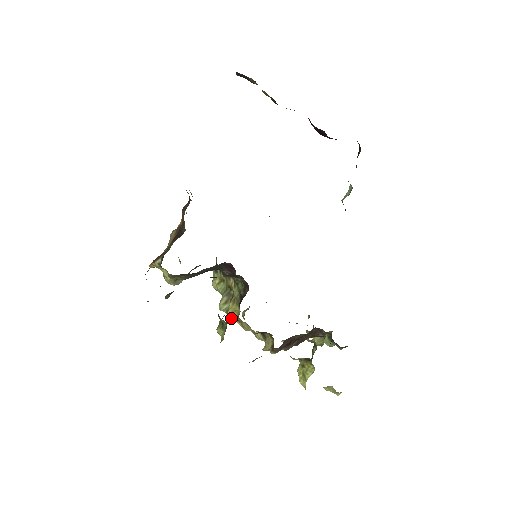
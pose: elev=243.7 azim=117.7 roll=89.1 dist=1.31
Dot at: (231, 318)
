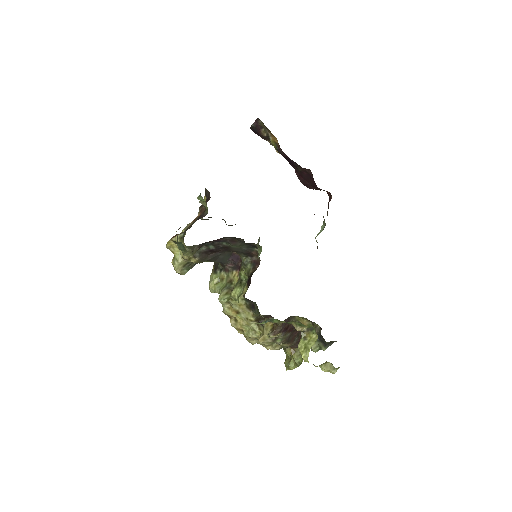
Dot at: (228, 312)
